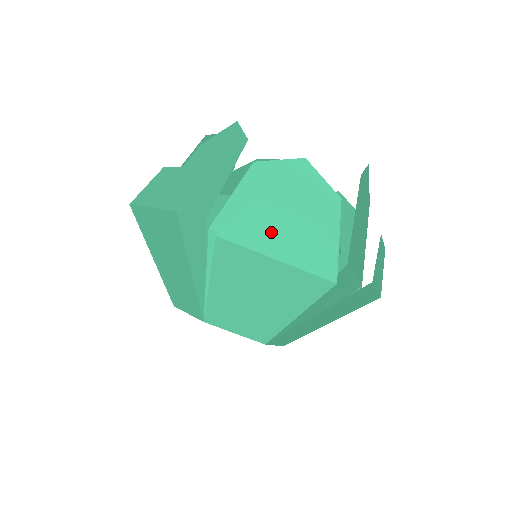
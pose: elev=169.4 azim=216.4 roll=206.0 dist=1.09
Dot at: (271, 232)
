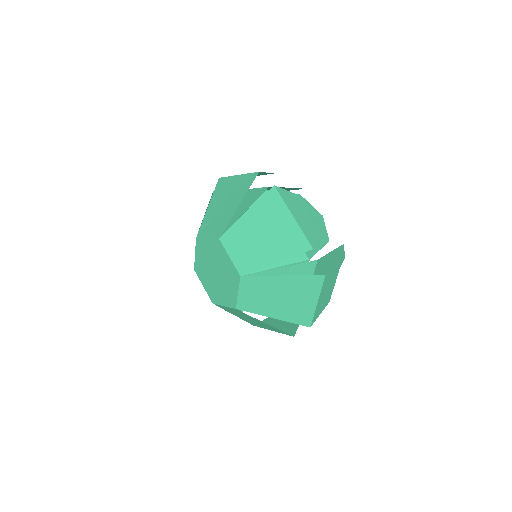
Dot at: (297, 208)
